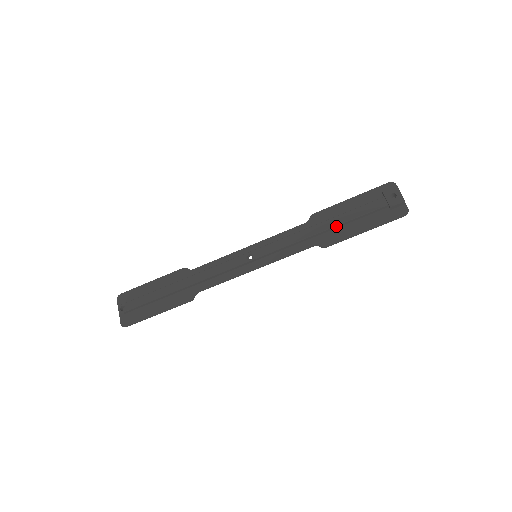
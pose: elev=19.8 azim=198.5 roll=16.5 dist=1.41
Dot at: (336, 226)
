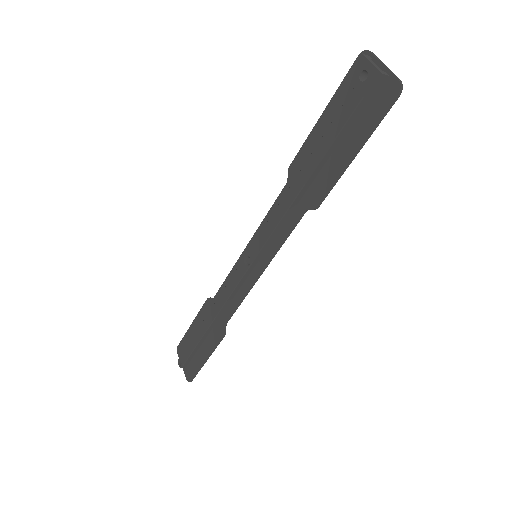
Dot at: (315, 170)
